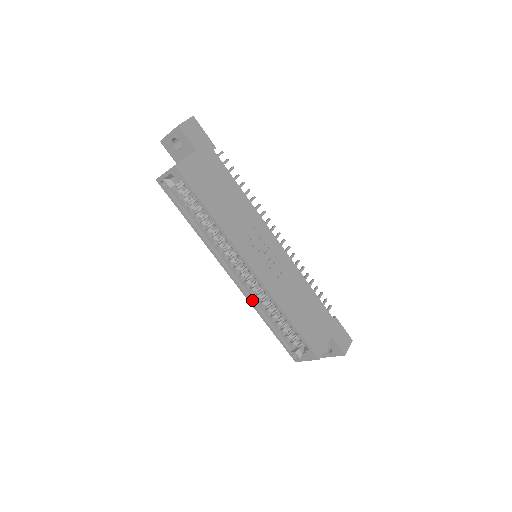
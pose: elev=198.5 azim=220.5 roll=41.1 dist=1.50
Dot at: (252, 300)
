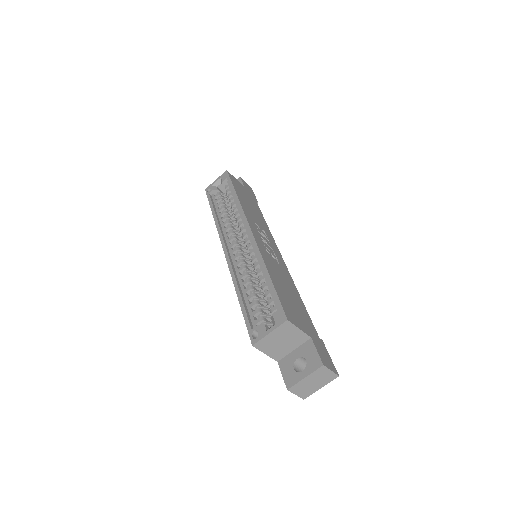
Dot at: (234, 272)
